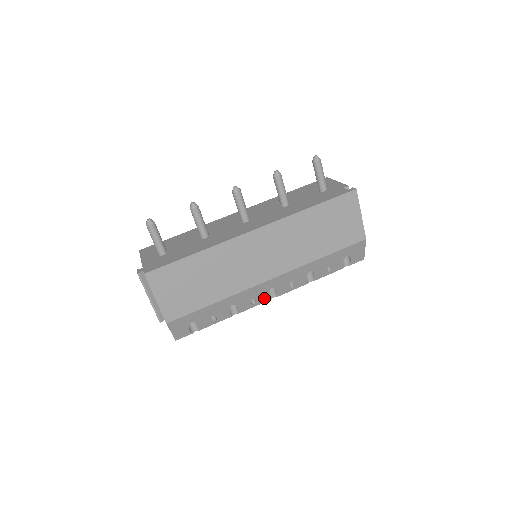
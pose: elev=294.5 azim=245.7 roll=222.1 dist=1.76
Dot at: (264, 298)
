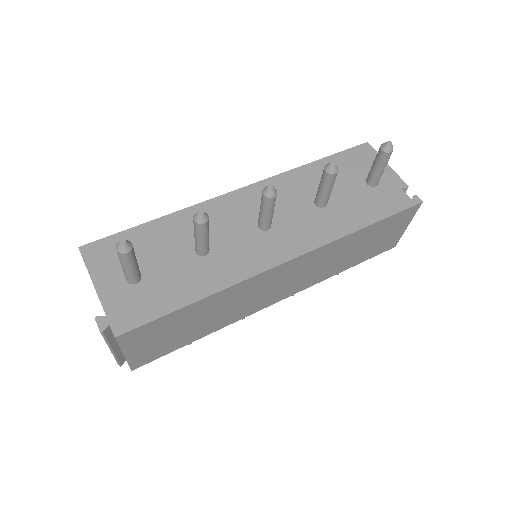
Dot at: occluded
